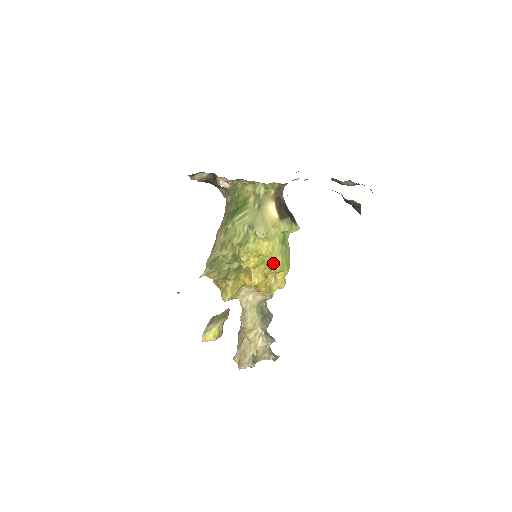
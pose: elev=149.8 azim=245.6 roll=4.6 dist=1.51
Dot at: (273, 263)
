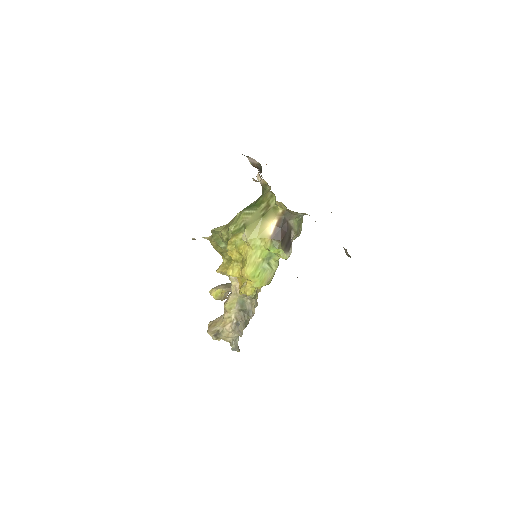
Dot at: (244, 268)
